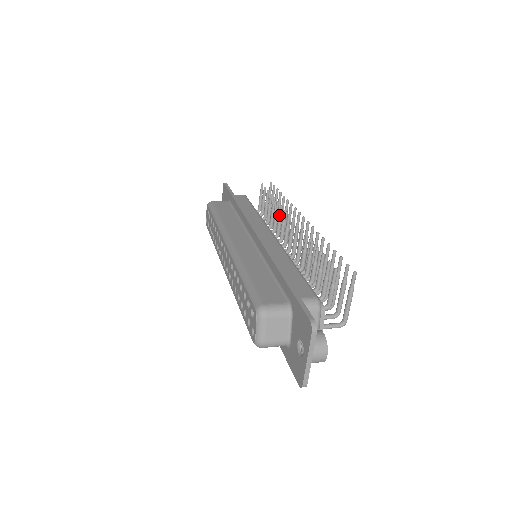
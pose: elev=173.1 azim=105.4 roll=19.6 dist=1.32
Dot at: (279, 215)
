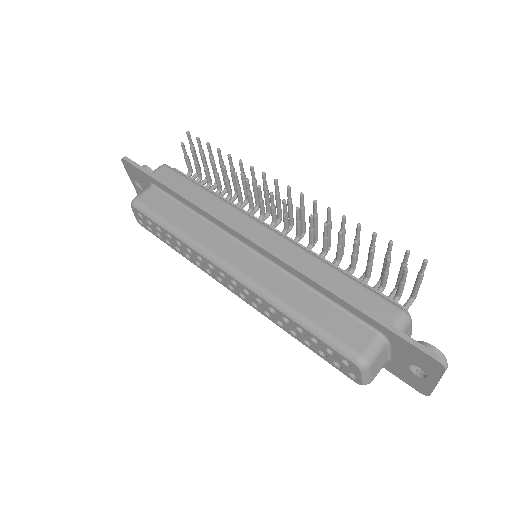
Dot at: (247, 190)
